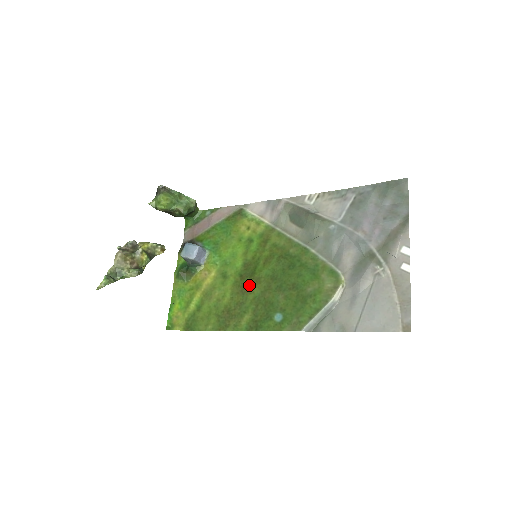
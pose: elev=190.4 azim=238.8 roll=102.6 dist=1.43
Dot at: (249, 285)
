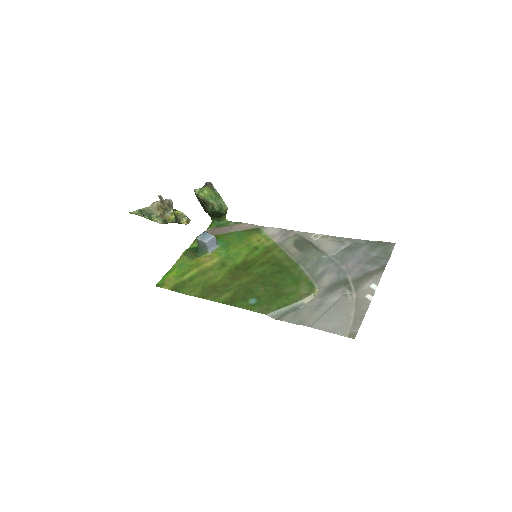
Dot at: (240, 275)
